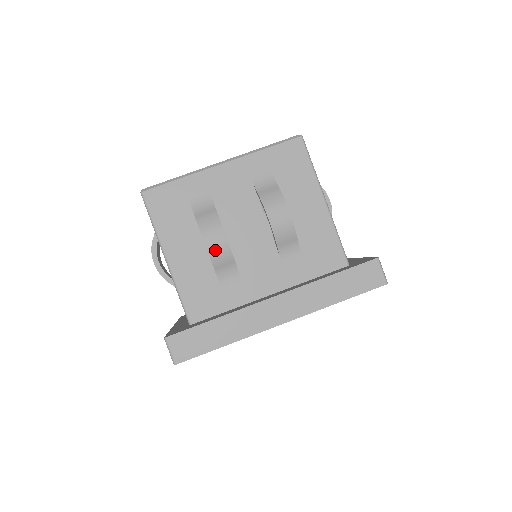
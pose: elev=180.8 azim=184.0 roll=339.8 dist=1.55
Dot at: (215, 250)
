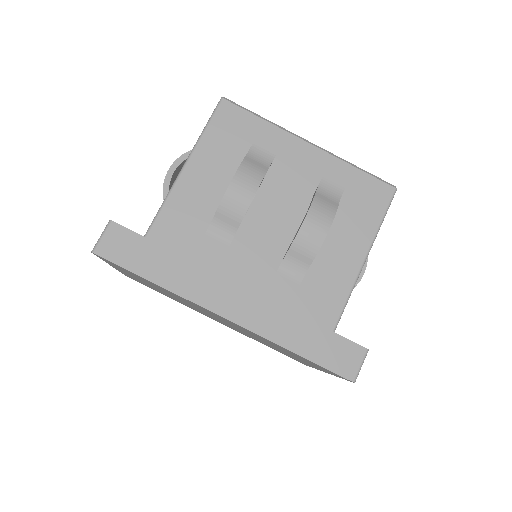
Dot at: (233, 197)
